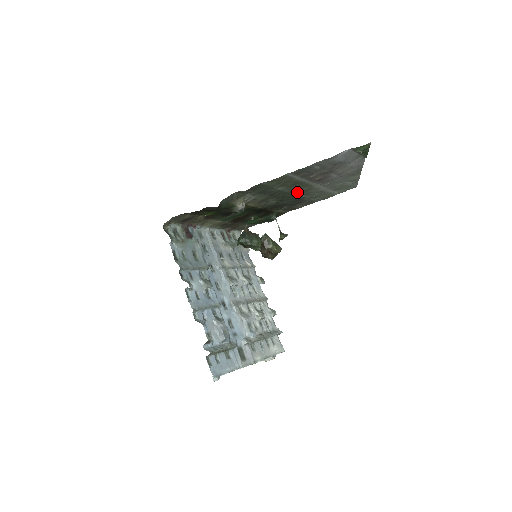
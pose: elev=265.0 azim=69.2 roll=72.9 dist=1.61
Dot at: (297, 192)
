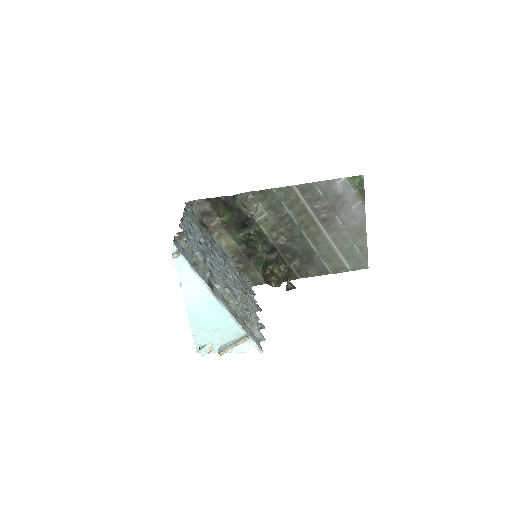
Dot at: (306, 232)
